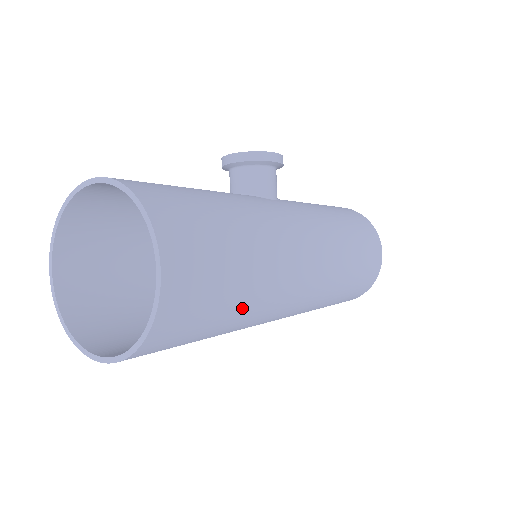
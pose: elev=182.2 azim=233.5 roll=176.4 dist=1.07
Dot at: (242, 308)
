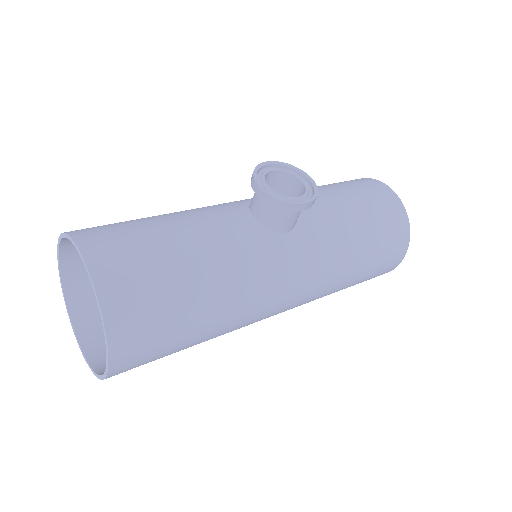
Dot at: occluded
